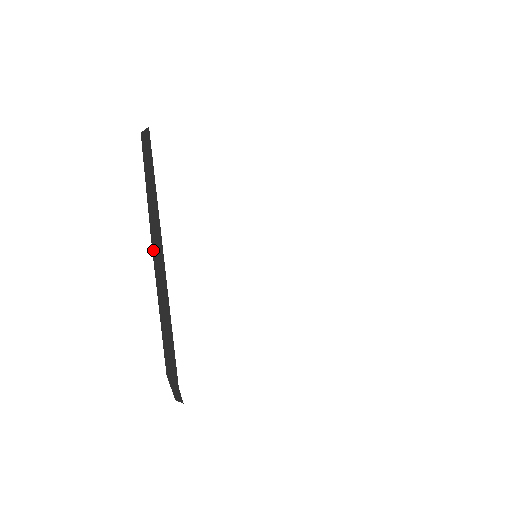
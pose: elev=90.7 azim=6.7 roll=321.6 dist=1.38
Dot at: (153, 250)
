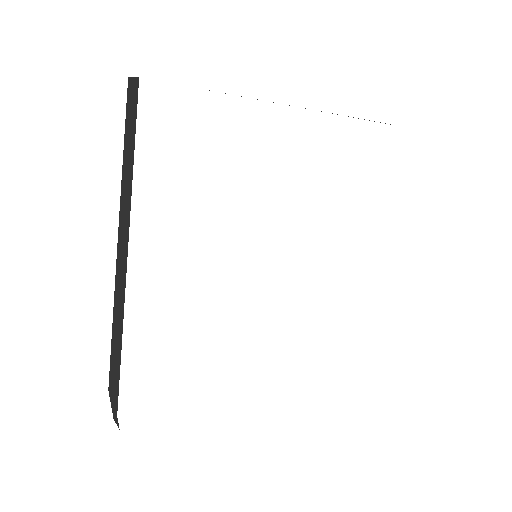
Dot at: (117, 246)
